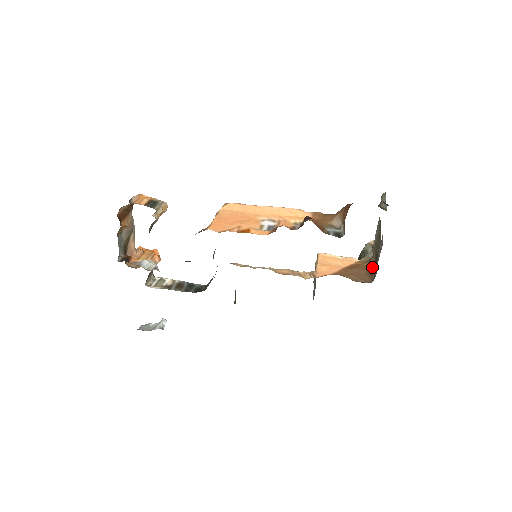
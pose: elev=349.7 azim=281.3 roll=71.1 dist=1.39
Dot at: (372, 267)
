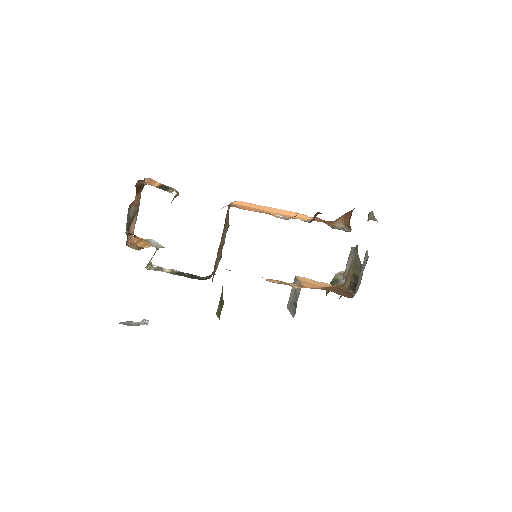
Dot at: (348, 289)
